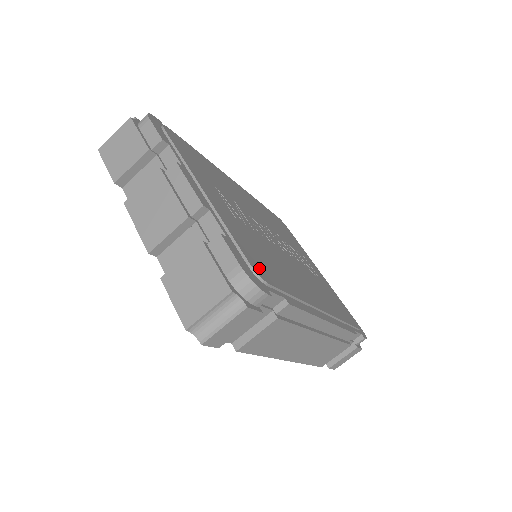
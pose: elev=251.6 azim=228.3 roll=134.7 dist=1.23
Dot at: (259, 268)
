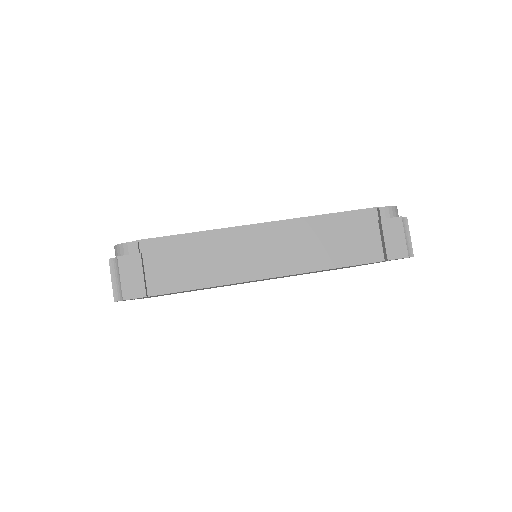
Dot at: occluded
